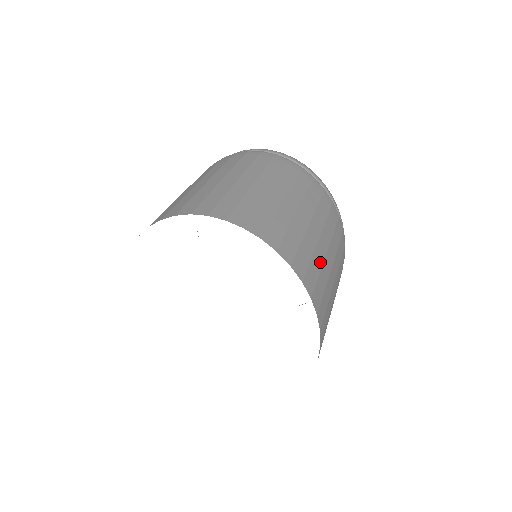
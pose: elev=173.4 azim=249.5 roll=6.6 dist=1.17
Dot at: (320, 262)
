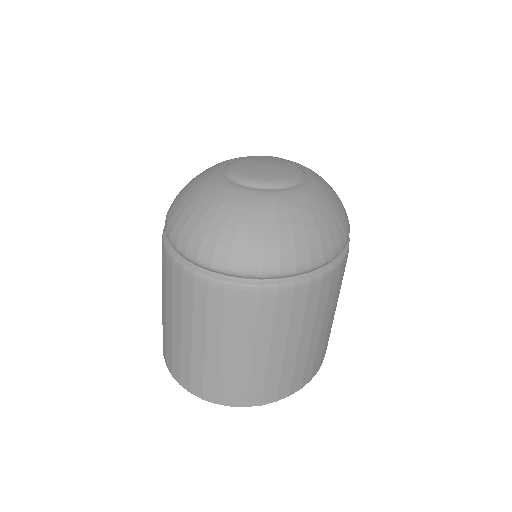
Dot at: (315, 350)
